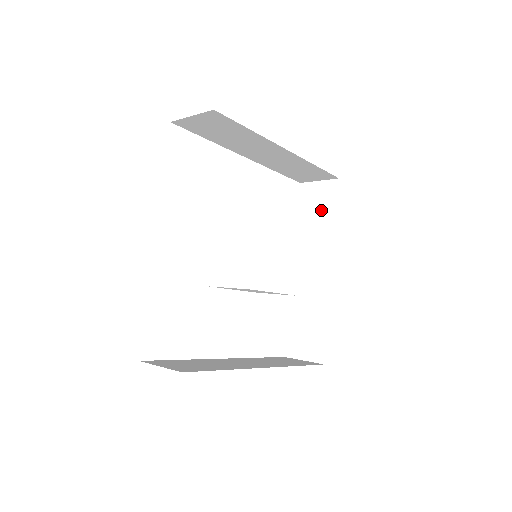
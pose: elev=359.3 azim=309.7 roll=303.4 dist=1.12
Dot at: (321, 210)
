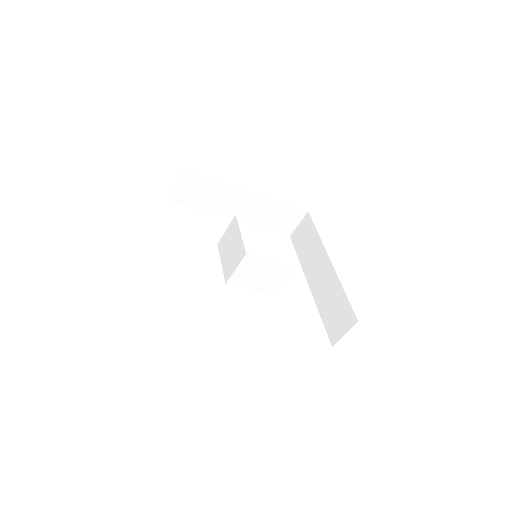
Dot at: (307, 236)
